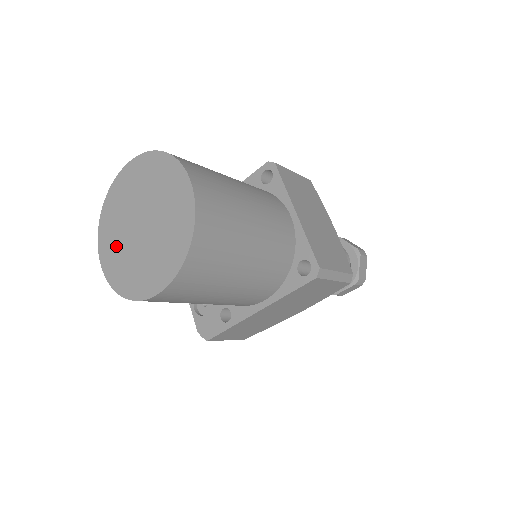
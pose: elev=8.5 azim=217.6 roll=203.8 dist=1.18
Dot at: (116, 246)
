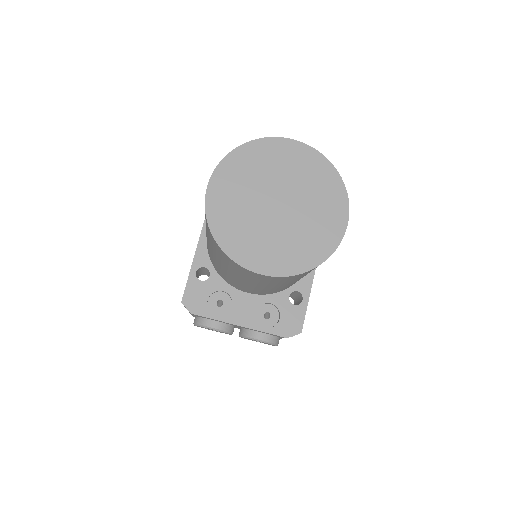
Dot at: (268, 245)
